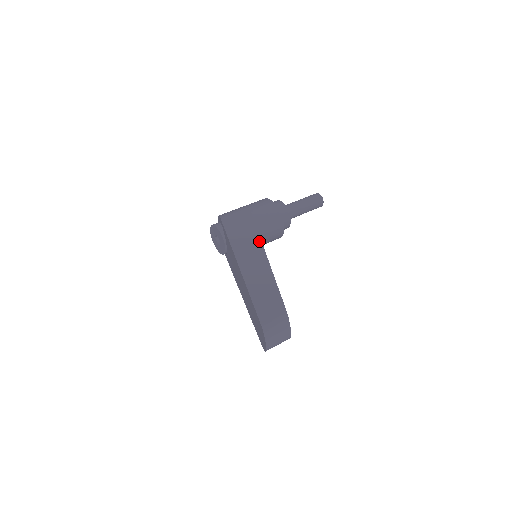
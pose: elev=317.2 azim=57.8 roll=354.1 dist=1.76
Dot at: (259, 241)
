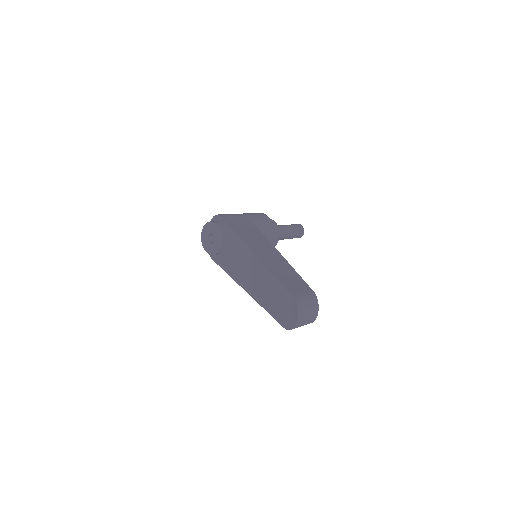
Dot at: (265, 238)
